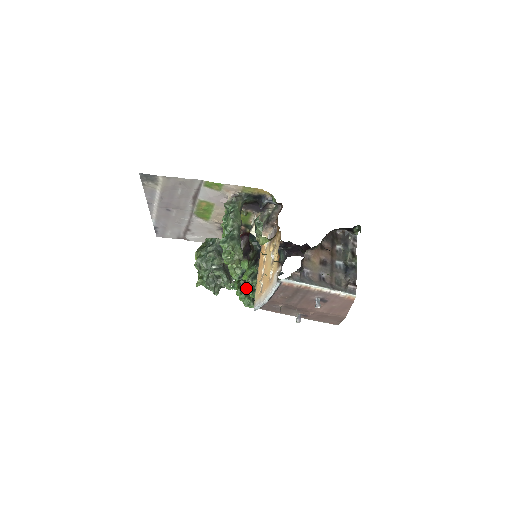
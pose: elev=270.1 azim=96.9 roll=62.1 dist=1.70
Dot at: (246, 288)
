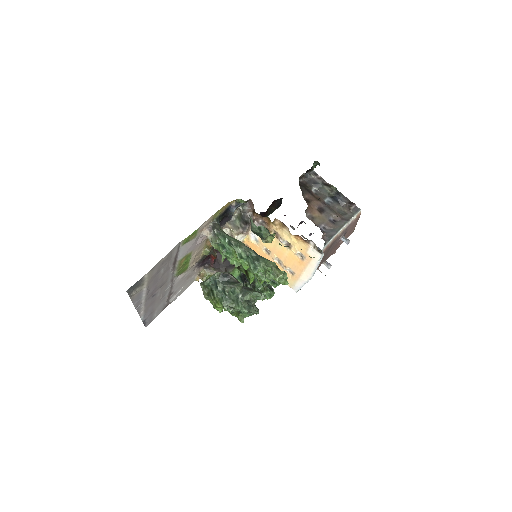
Dot at: (257, 287)
